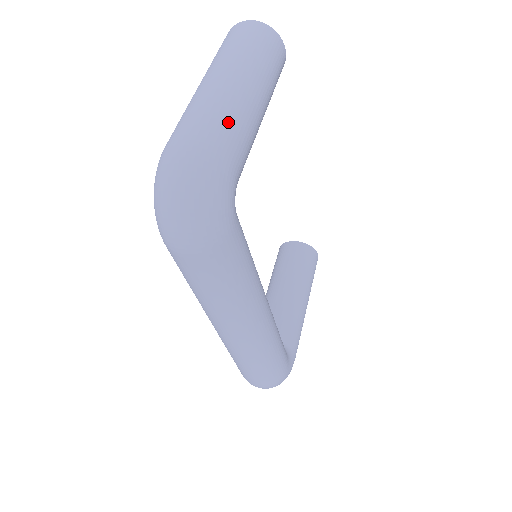
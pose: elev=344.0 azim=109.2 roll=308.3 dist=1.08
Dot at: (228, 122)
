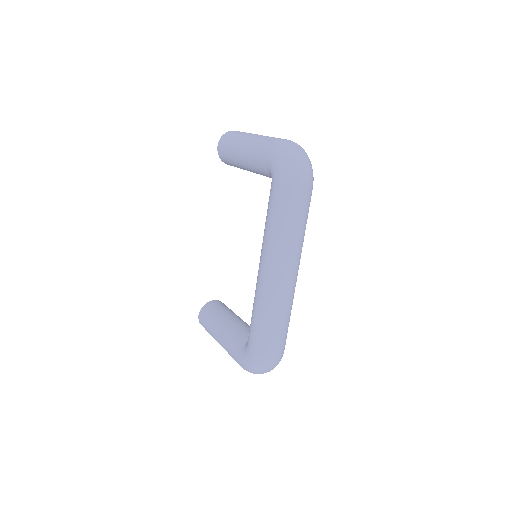
Dot at: occluded
